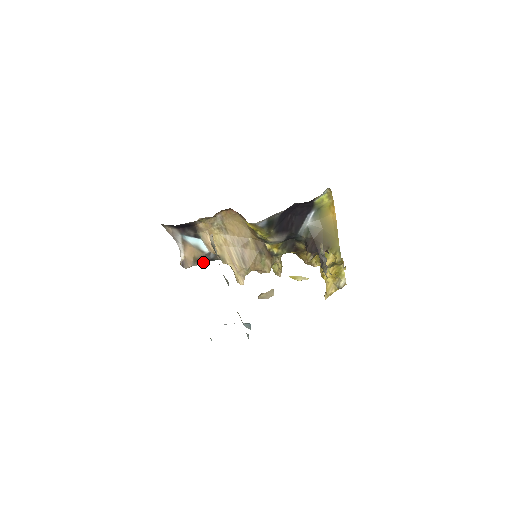
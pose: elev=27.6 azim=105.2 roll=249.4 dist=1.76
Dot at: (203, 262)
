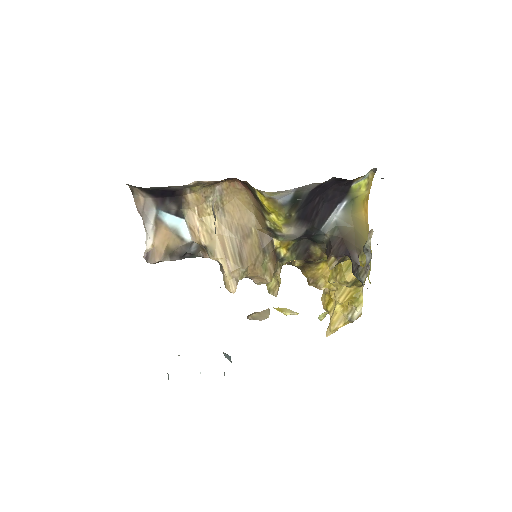
Dot at: (178, 256)
